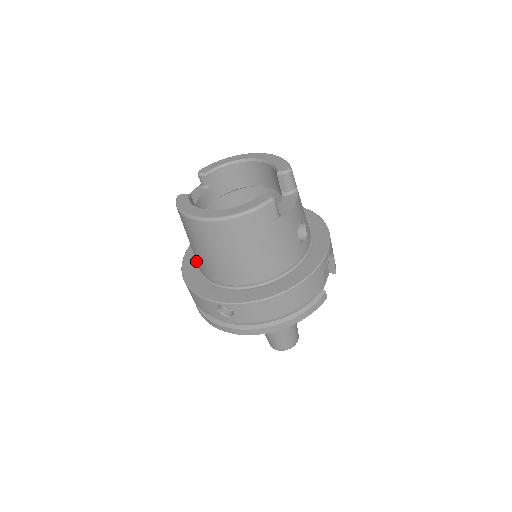
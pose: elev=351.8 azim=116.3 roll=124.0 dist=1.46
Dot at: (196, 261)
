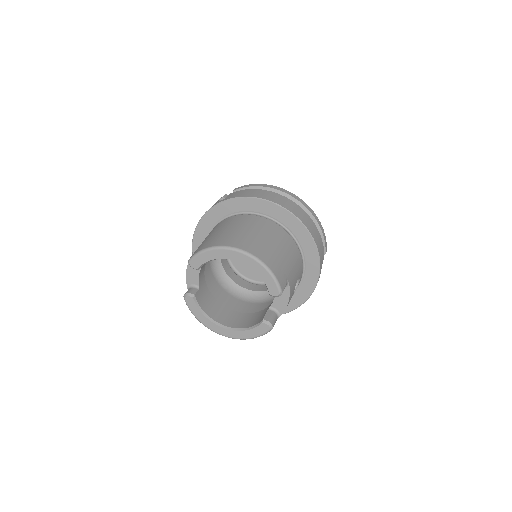
Dot at: occluded
